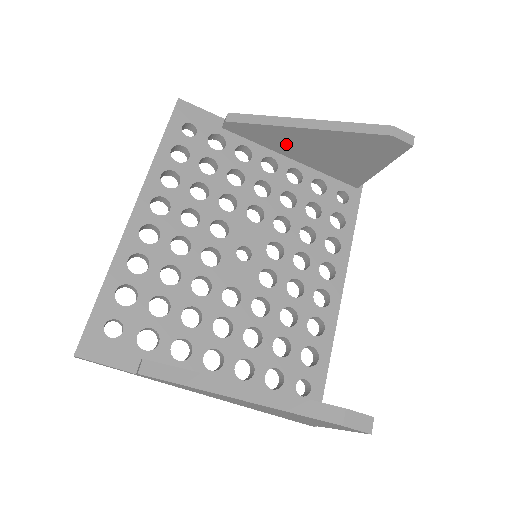
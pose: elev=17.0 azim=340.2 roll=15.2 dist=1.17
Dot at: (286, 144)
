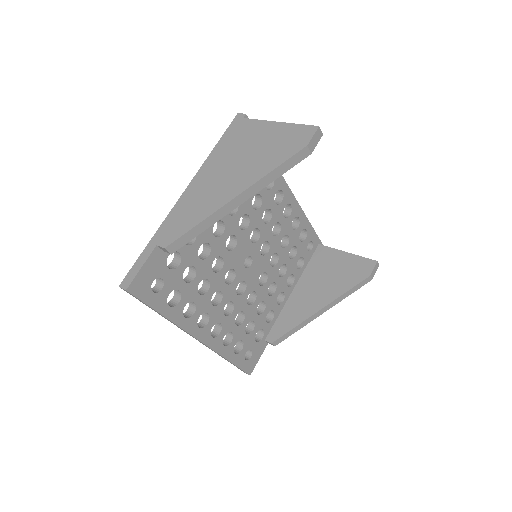
Dot at: occluded
